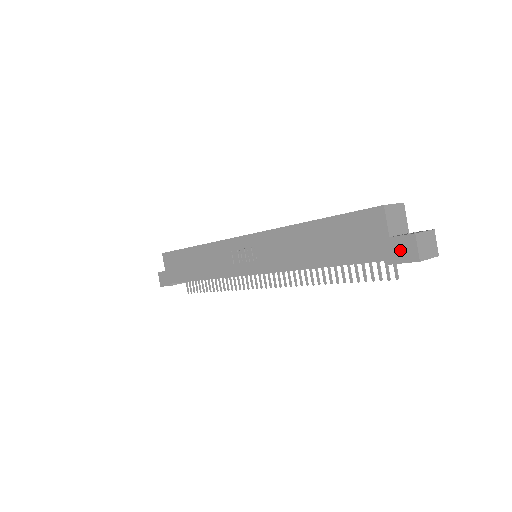
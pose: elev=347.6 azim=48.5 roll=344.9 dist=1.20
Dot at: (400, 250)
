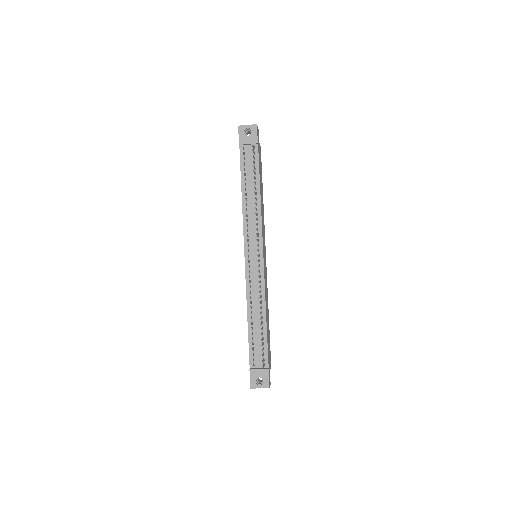
Dot at: occluded
